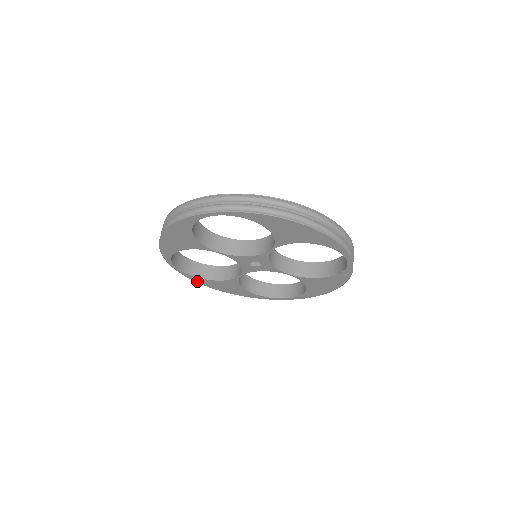
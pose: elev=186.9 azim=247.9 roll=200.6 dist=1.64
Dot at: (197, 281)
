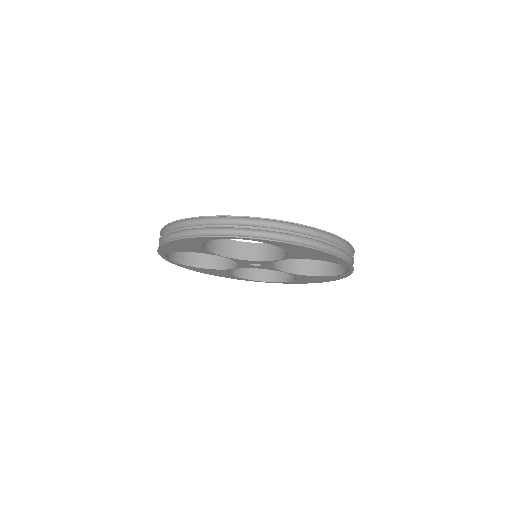
Dot at: (185, 267)
